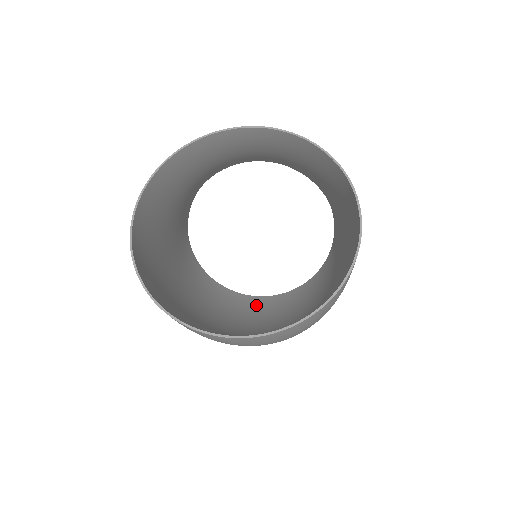
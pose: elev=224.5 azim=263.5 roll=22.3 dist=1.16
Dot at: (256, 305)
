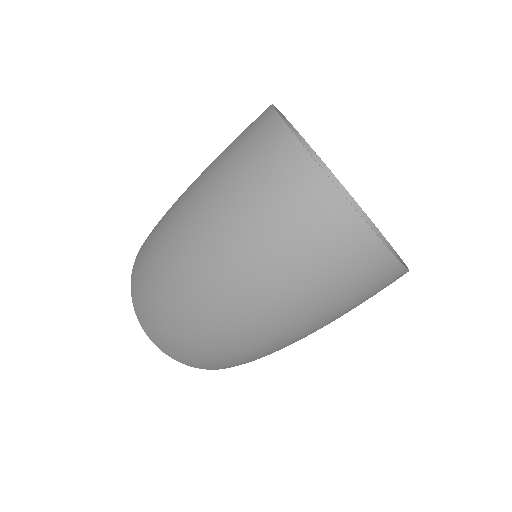
Dot at: occluded
